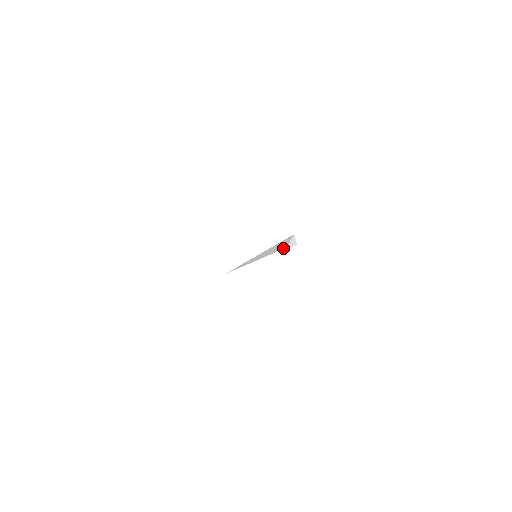
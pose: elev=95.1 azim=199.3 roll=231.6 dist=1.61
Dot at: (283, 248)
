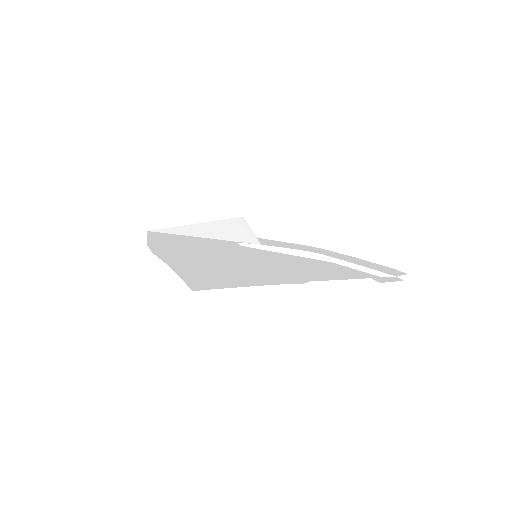
Dot at: (256, 242)
